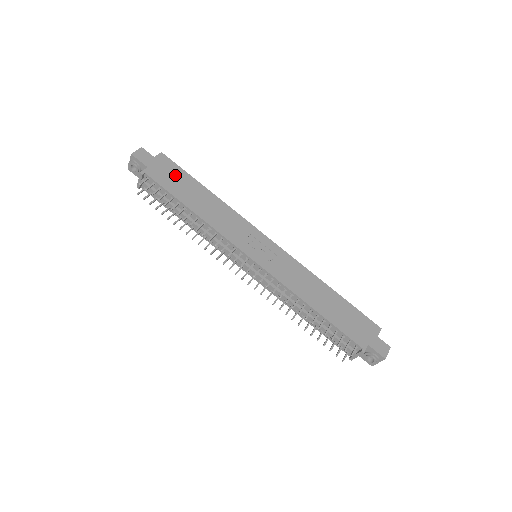
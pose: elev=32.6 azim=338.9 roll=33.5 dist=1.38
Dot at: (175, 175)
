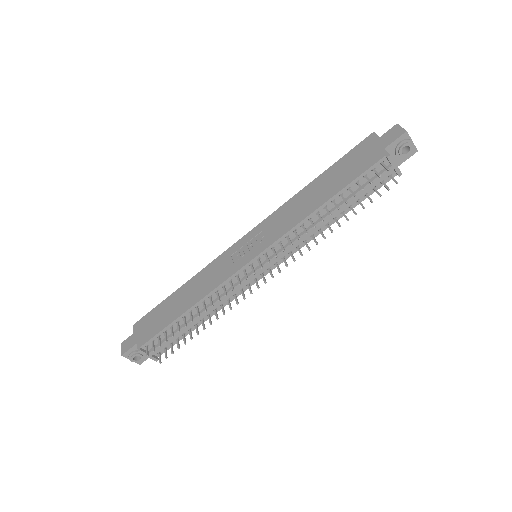
Dot at: (154, 318)
